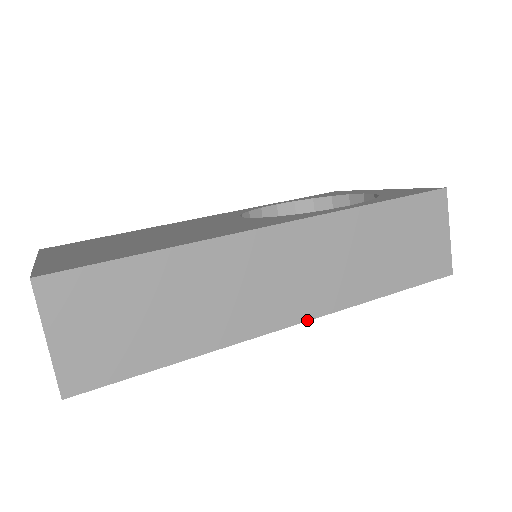
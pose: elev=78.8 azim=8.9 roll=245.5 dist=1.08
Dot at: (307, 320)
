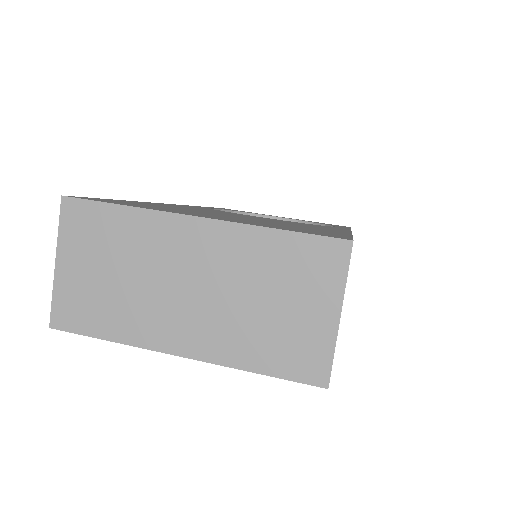
Dot at: occluded
